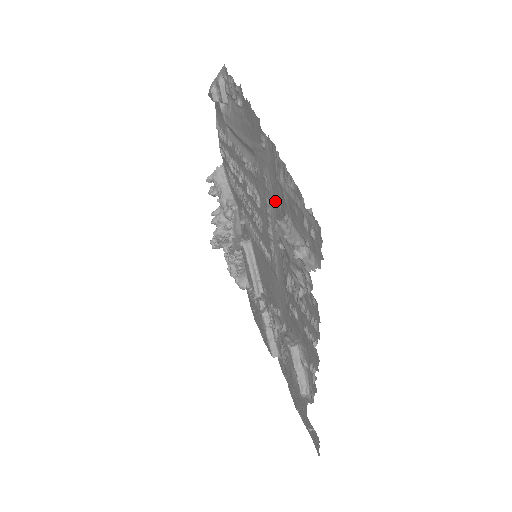
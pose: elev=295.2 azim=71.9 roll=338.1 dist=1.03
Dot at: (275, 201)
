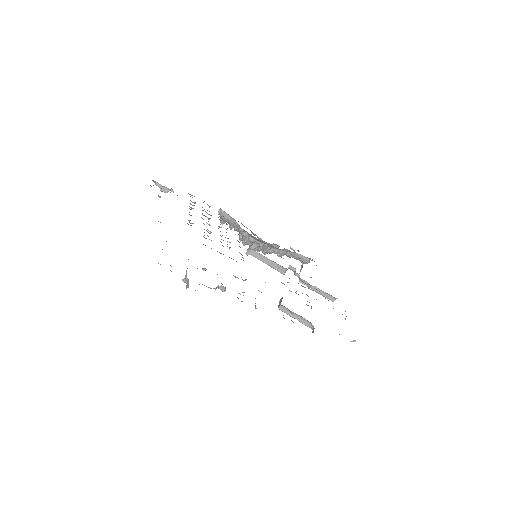
Dot at: occluded
